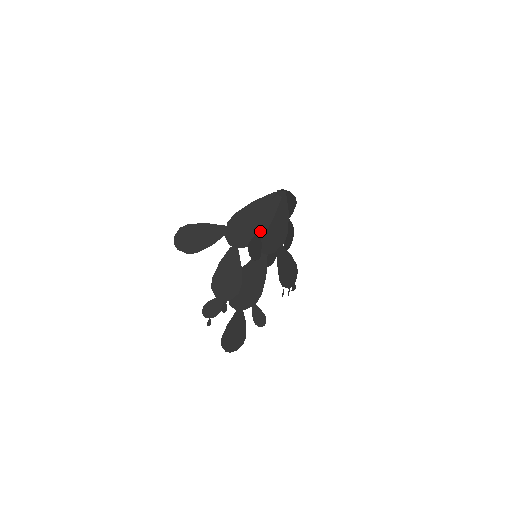
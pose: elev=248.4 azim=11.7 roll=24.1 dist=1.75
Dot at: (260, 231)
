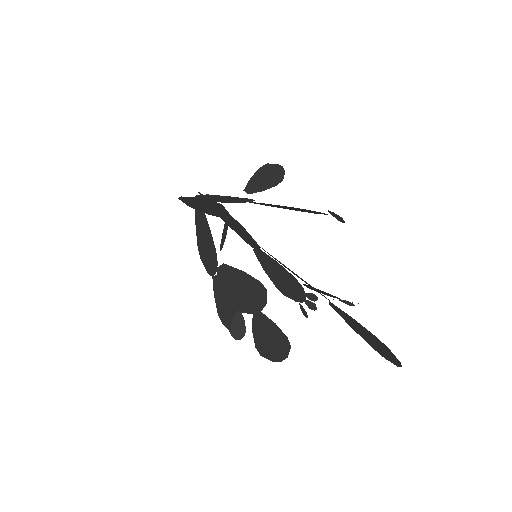
Dot at: (239, 198)
